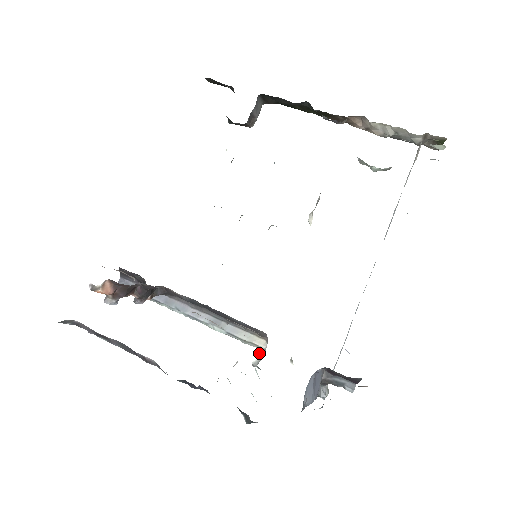
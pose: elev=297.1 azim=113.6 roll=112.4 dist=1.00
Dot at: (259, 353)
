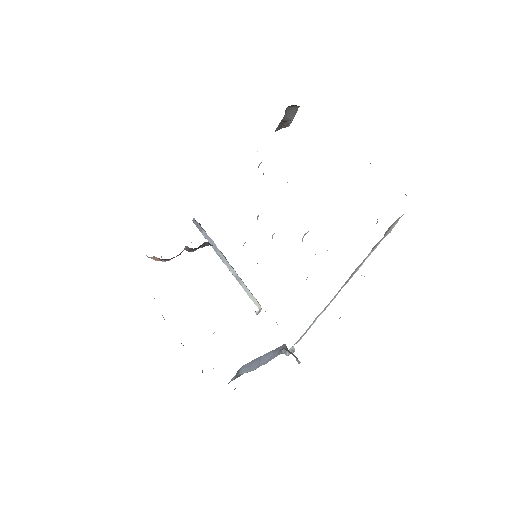
Dot at: occluded
